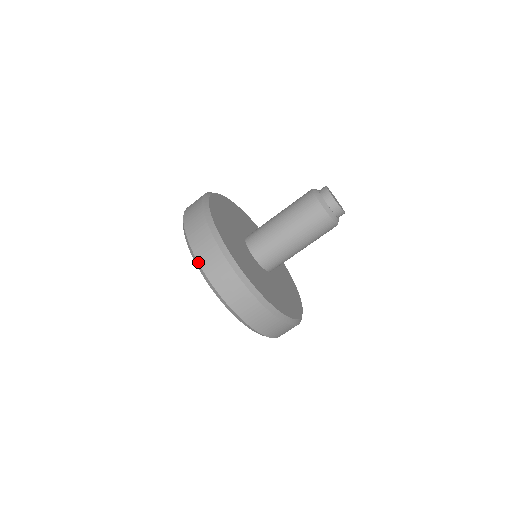
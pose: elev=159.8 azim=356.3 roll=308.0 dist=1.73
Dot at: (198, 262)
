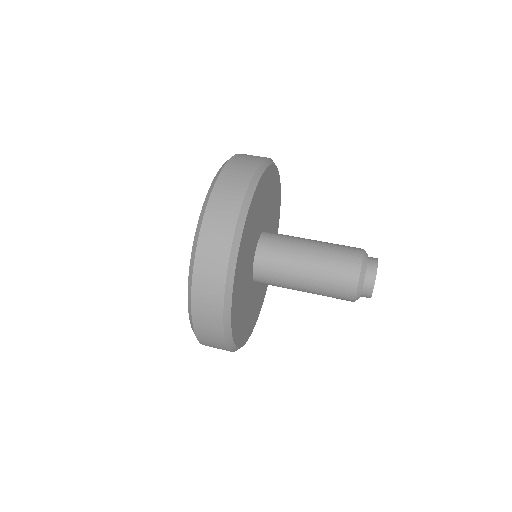
Dot at: (236, 154)
